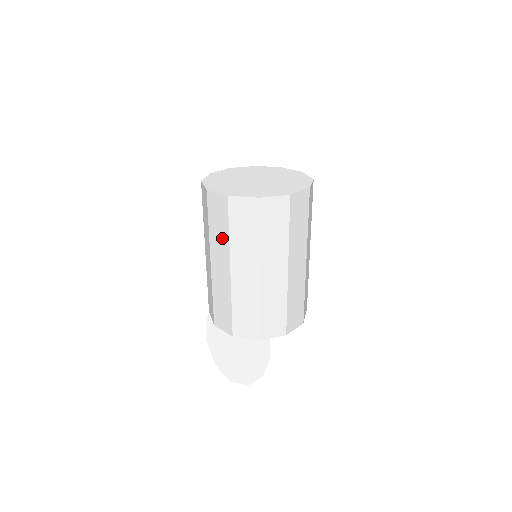
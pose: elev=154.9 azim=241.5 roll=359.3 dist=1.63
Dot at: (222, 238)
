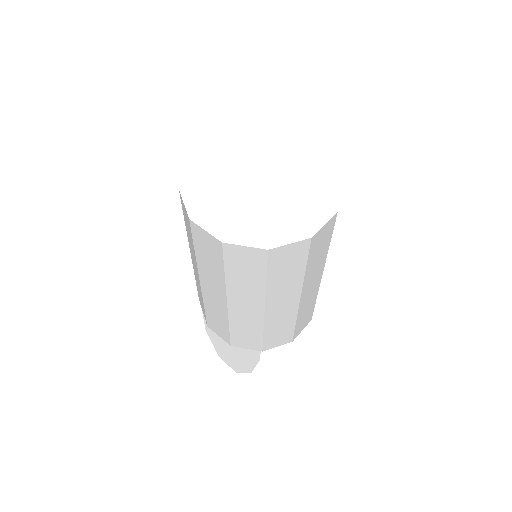
Dot at: (252, 285)
